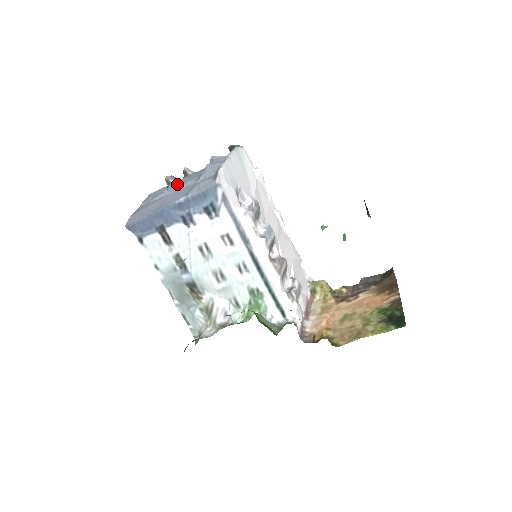
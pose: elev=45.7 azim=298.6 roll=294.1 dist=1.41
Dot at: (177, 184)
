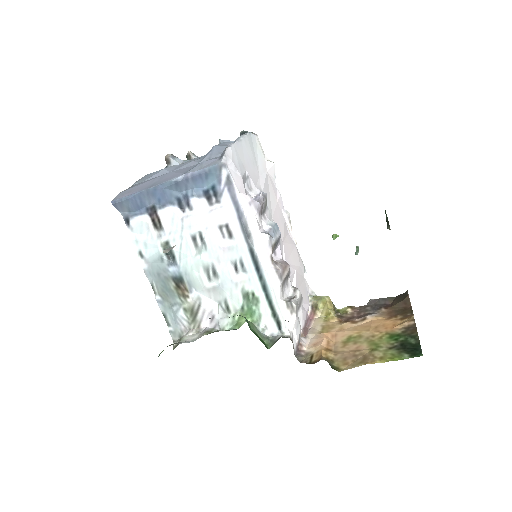
Dot at: (177, 164)
